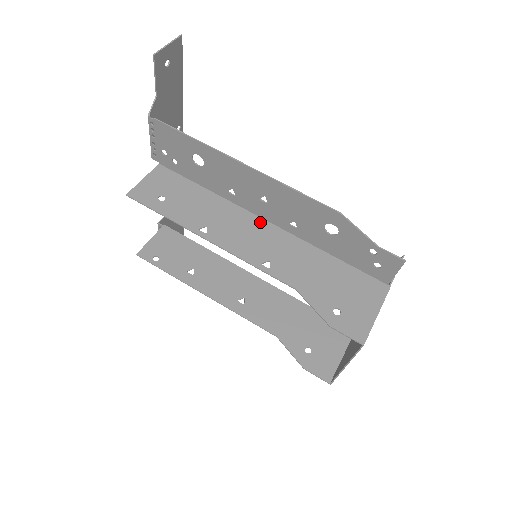
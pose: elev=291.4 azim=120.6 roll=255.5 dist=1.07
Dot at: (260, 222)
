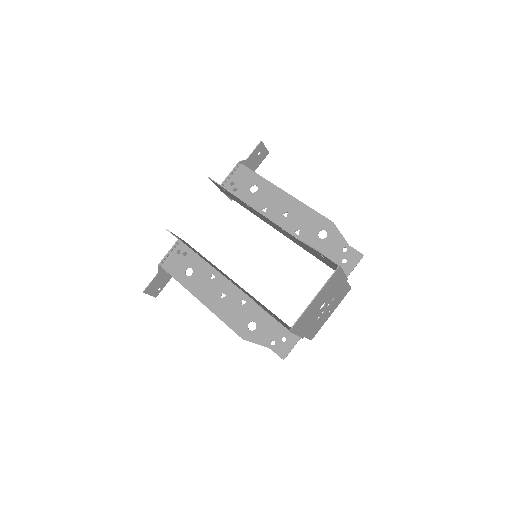
Dot at: occluded
